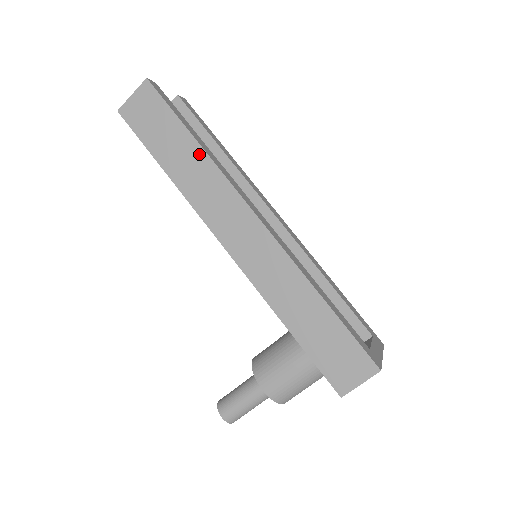
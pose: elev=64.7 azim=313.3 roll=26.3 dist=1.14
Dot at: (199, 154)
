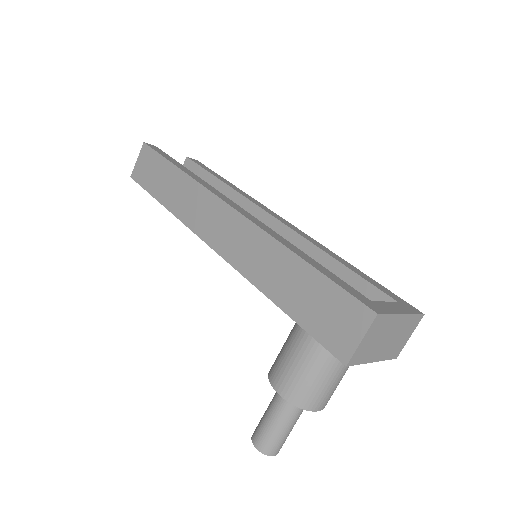
Dot at: (181, 177)
